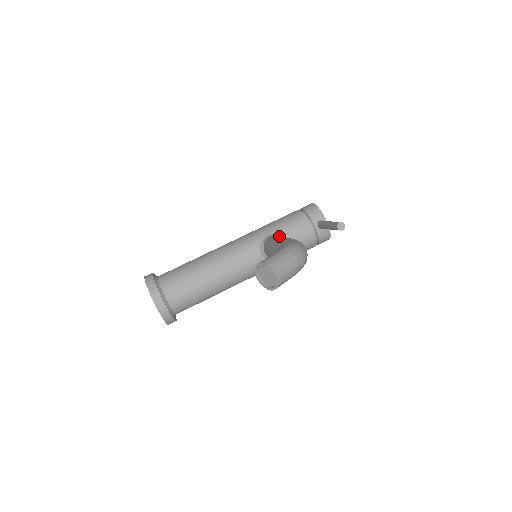
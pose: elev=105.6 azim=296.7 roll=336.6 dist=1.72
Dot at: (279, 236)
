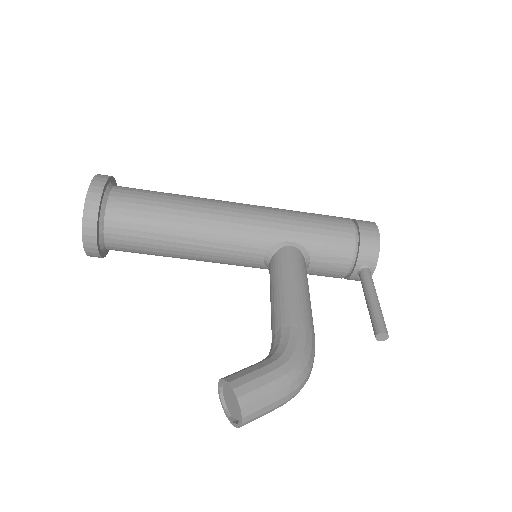
Dot at: (300, 273)
